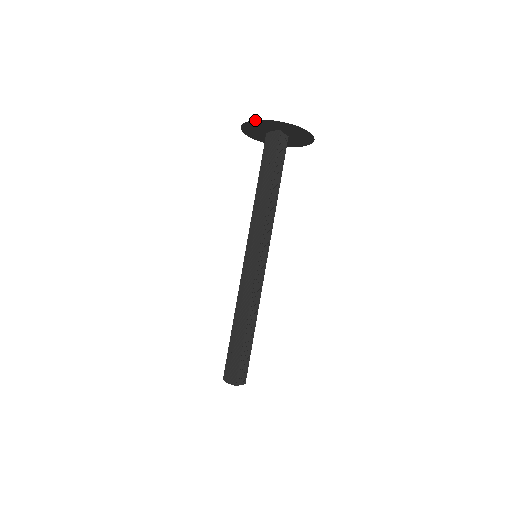
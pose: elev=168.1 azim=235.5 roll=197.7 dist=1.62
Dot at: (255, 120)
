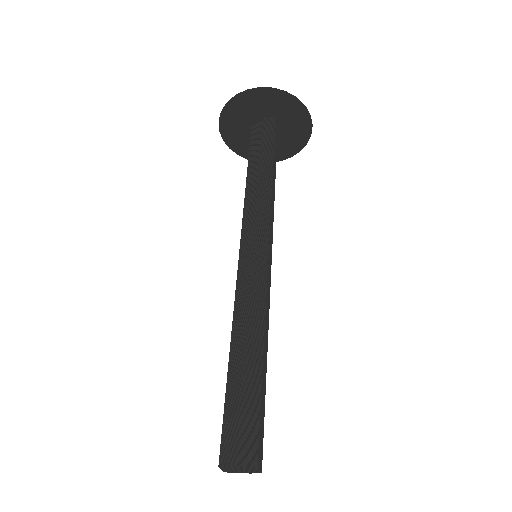
Dot at: (256, 88)
